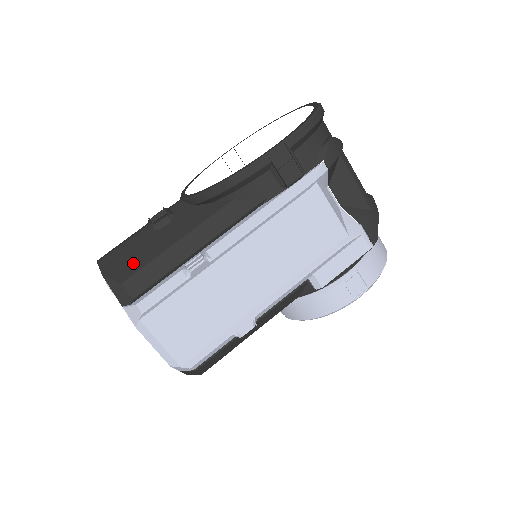
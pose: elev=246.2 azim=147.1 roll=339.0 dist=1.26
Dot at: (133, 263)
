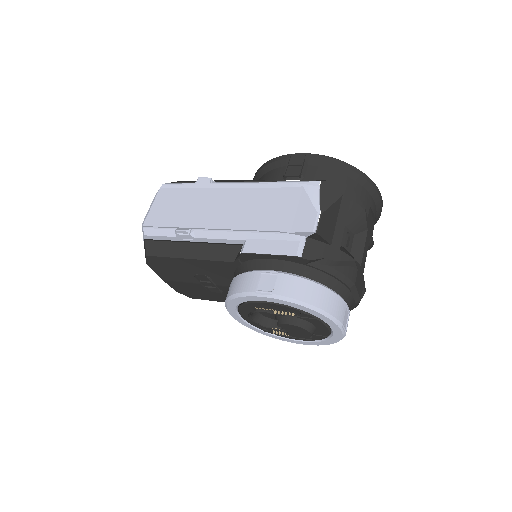
Dot at: occluded
